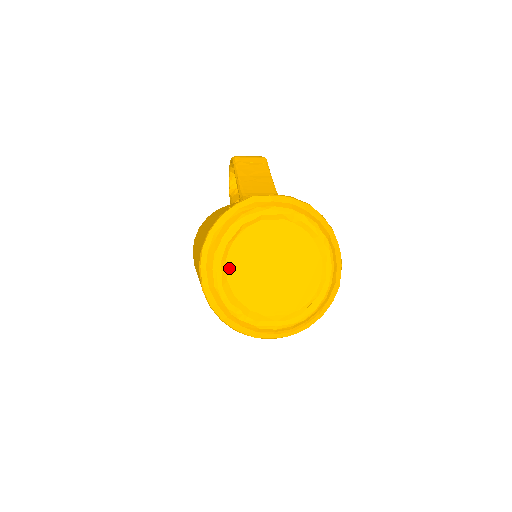
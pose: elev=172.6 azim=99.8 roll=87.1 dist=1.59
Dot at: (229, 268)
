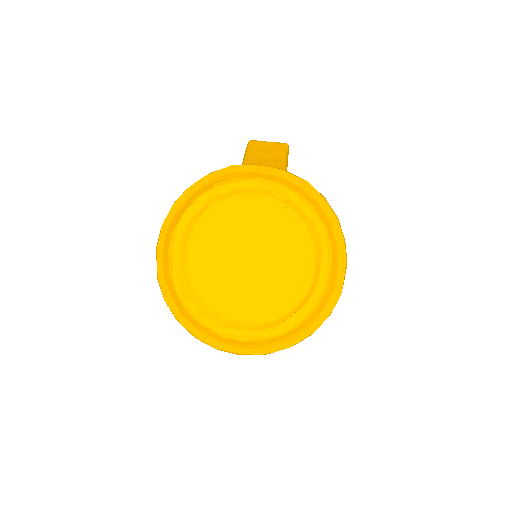
Dot at: (190, 252)
